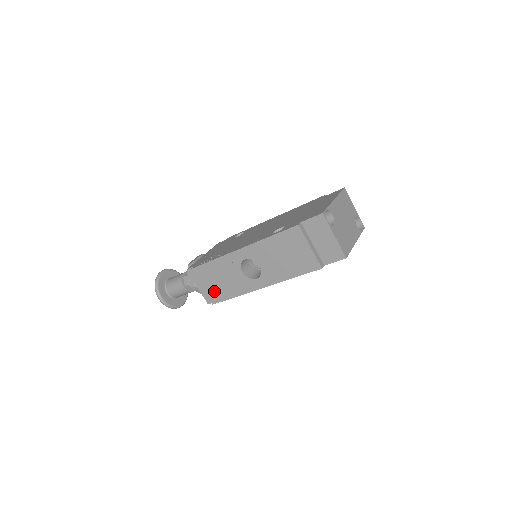
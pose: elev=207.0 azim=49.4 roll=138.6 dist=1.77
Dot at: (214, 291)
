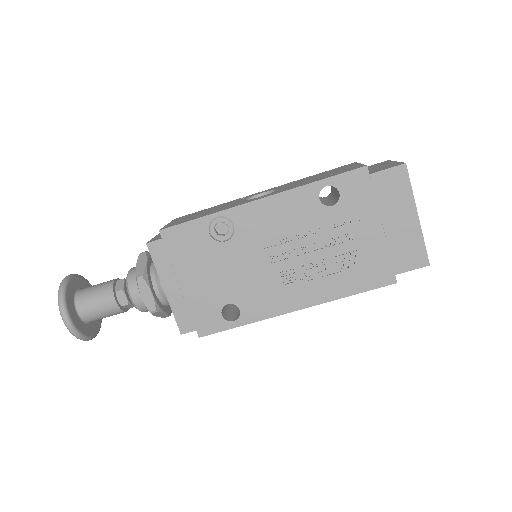
Dot at: (181, 221)
